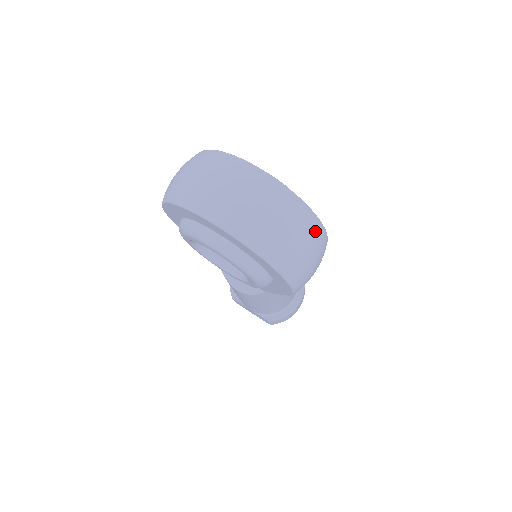
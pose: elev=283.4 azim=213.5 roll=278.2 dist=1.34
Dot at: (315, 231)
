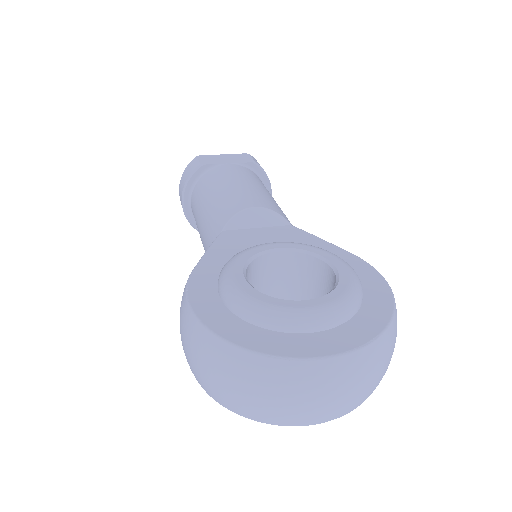
Dot at: occluded
